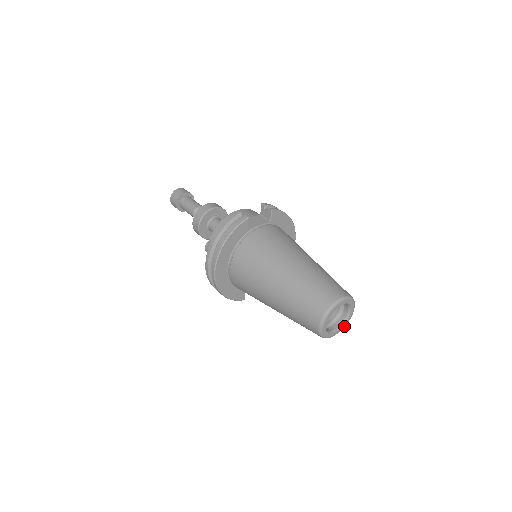
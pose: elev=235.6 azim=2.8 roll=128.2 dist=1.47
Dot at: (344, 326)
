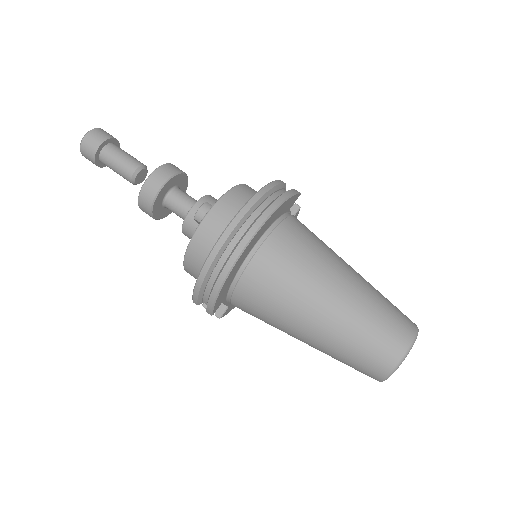
Dot at: occluded
